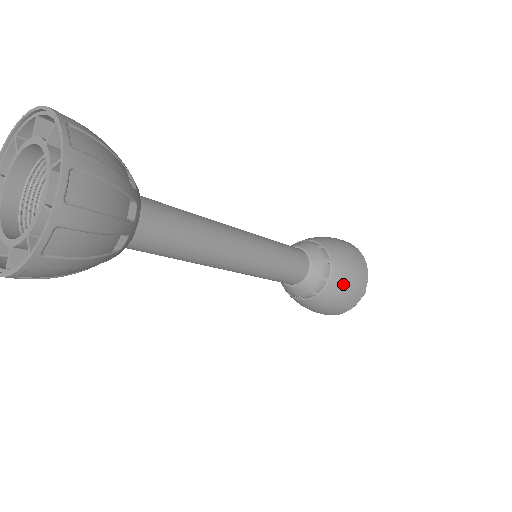
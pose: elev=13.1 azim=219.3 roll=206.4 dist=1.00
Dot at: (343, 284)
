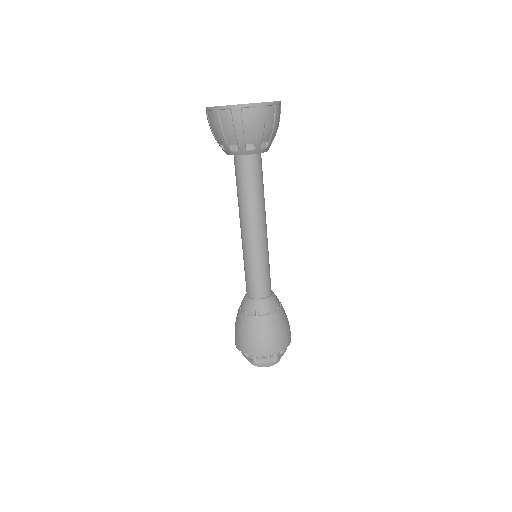
Dot at: occluded
